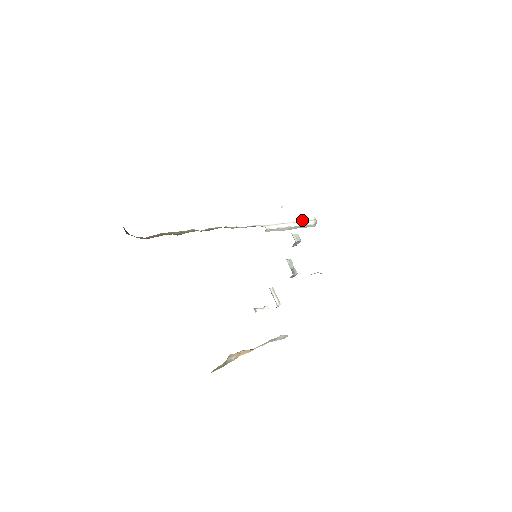
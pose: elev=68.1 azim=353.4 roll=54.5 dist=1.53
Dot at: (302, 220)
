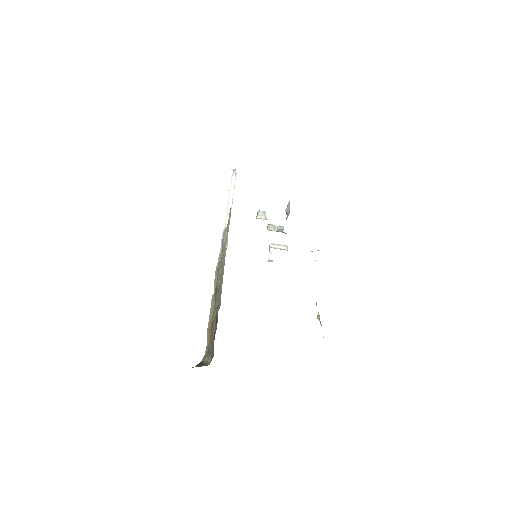
Dot at: (229, 184)
